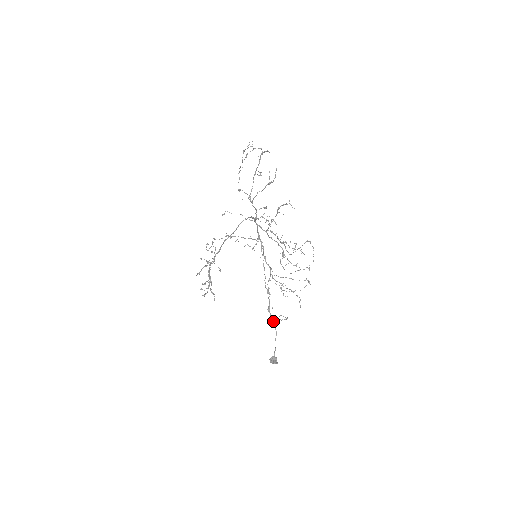
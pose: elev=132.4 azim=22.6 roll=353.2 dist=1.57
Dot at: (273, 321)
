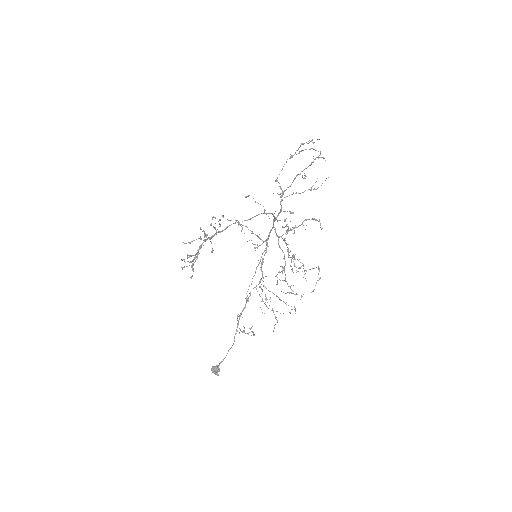
Dot at: occluded
